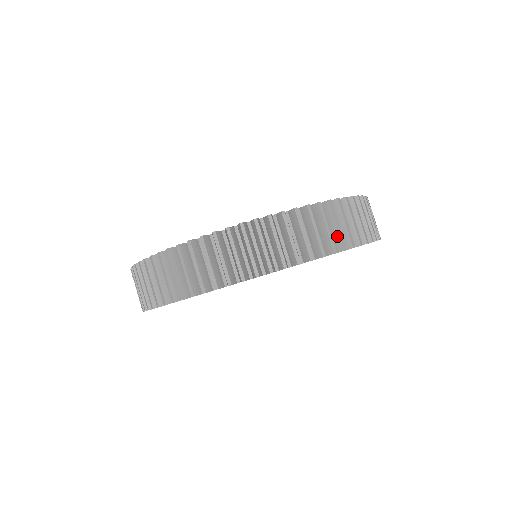
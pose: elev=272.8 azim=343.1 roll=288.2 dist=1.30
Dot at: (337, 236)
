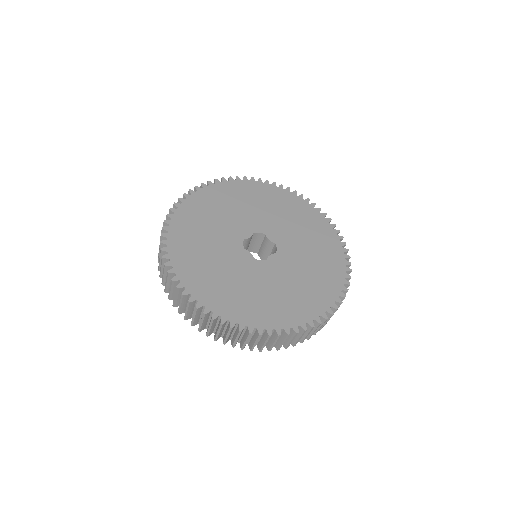
Dot at: occluded
